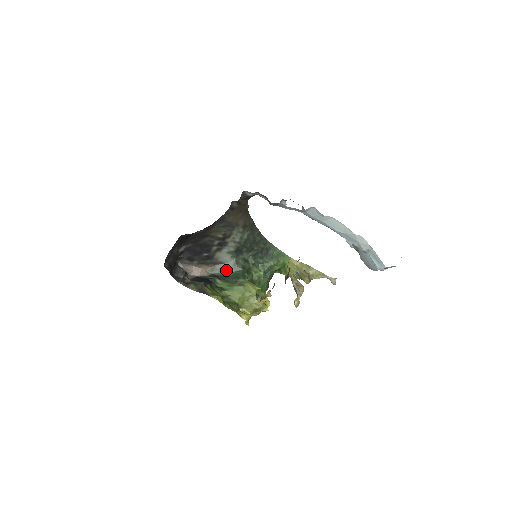
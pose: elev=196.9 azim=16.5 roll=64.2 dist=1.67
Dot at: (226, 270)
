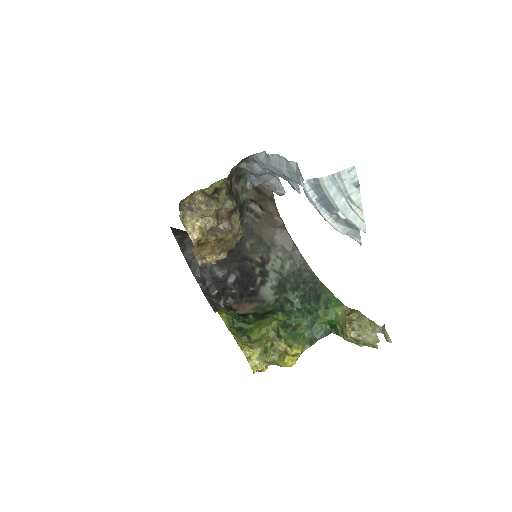
Dot at: (265, 309)
